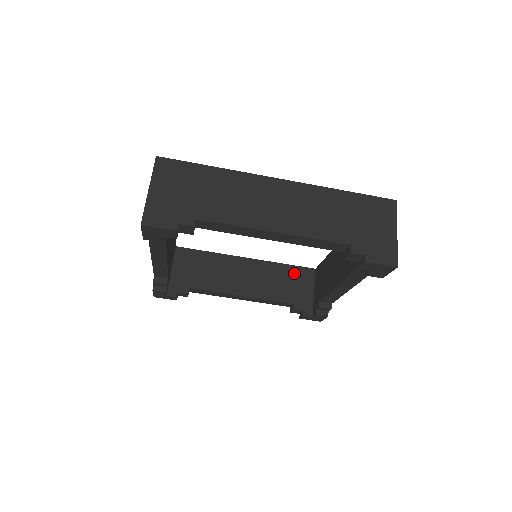
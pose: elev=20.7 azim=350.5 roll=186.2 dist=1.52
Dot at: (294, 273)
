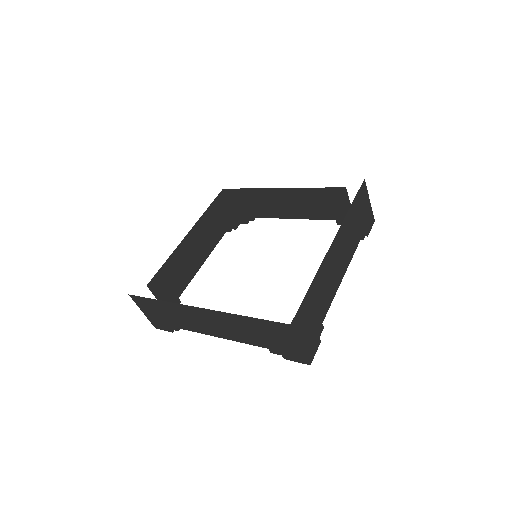
Dot at: (216, 208)
